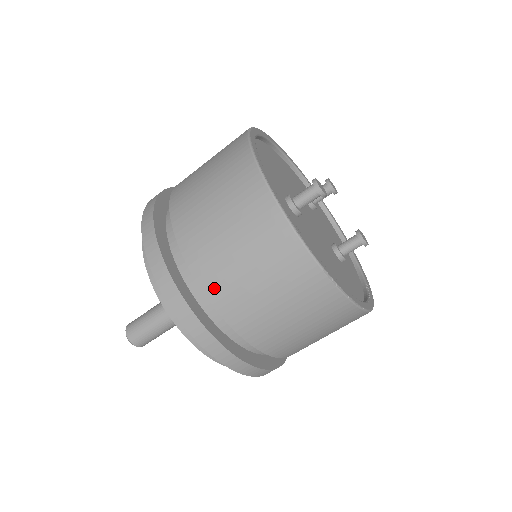
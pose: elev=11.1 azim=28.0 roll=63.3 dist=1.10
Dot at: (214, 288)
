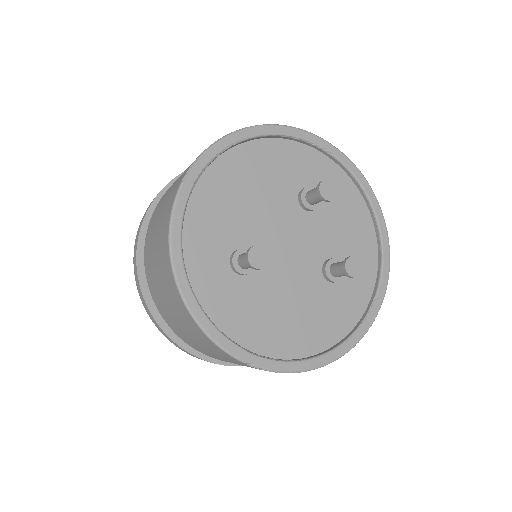
Dot at: (179, 334)
